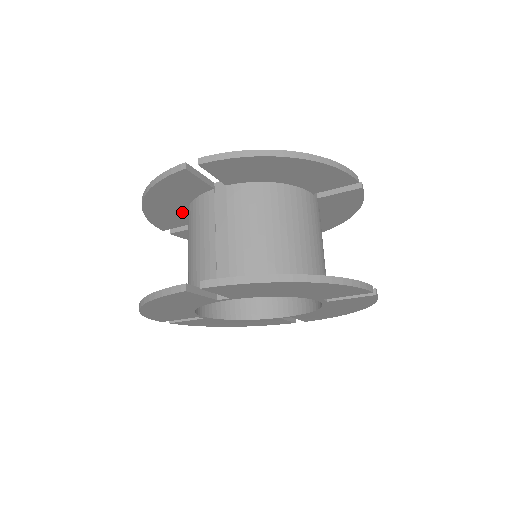
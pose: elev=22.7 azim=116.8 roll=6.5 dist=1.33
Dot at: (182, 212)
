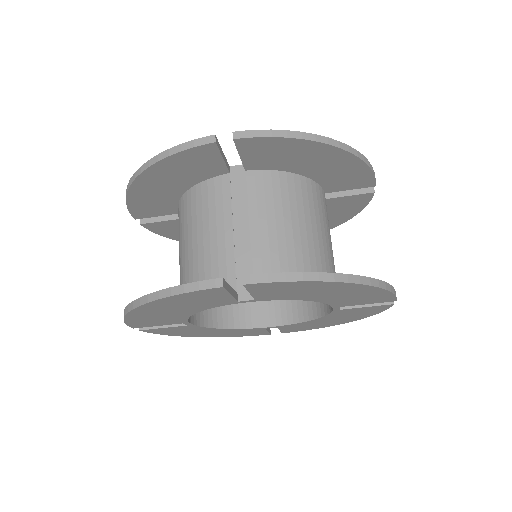
Dot at: (173, 198)
